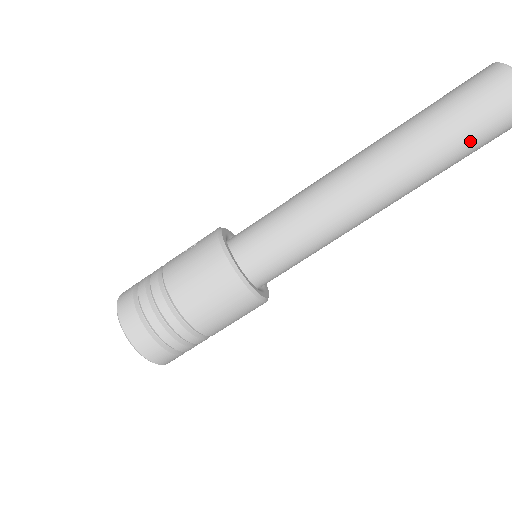
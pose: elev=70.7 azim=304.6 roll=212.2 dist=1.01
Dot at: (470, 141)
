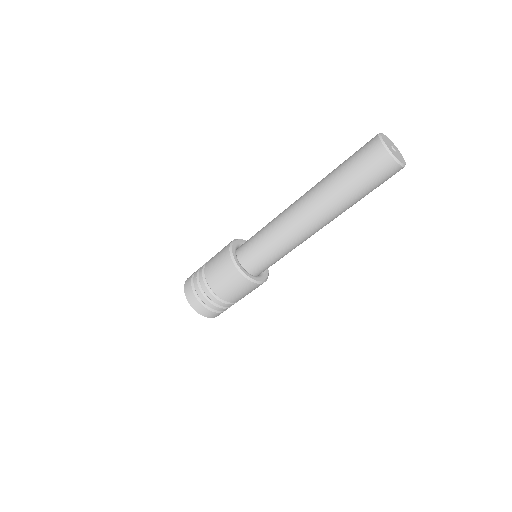
Dot at: (357, 182)
